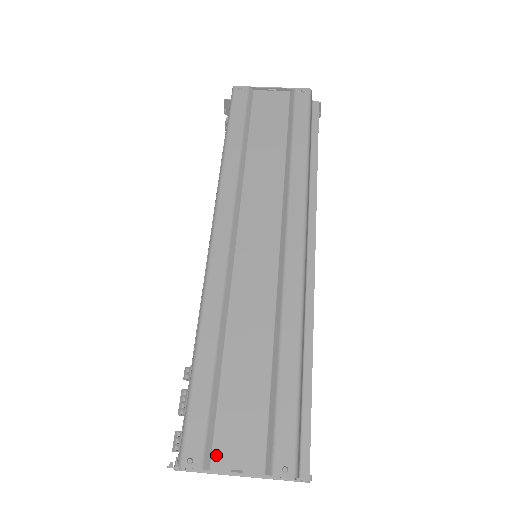
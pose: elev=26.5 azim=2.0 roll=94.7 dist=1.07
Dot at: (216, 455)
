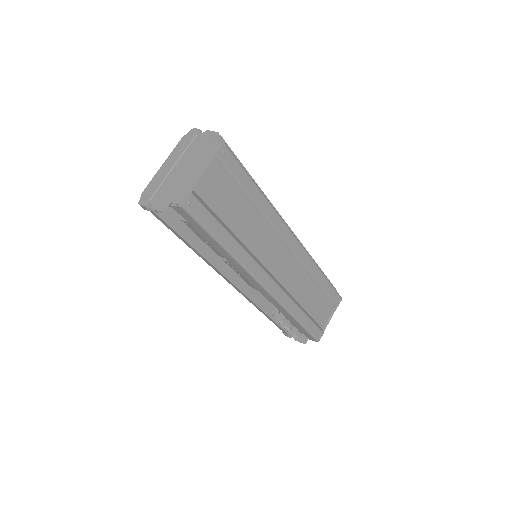
Dot at: (322, 325)
